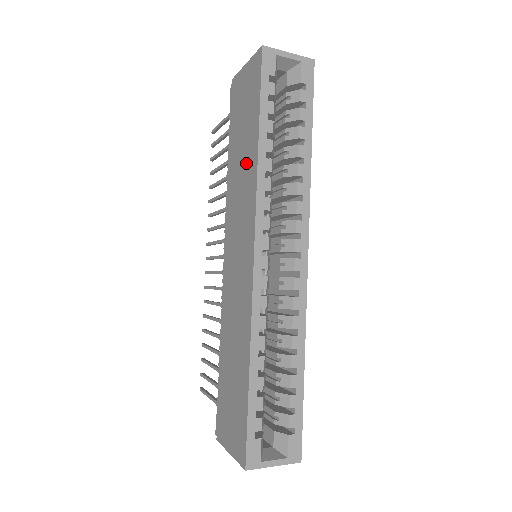
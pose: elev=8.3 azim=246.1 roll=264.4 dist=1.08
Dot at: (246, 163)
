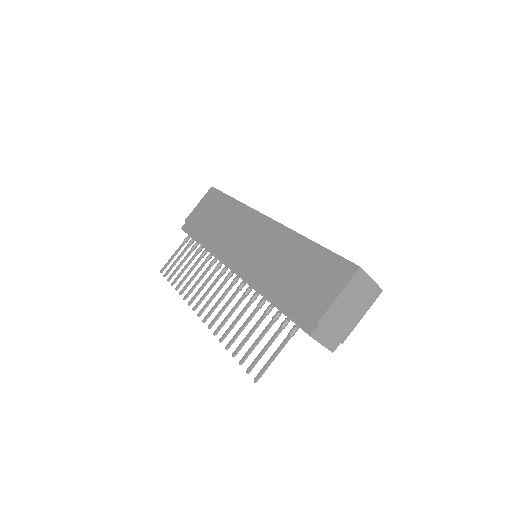
Dot at: (229, 214)
